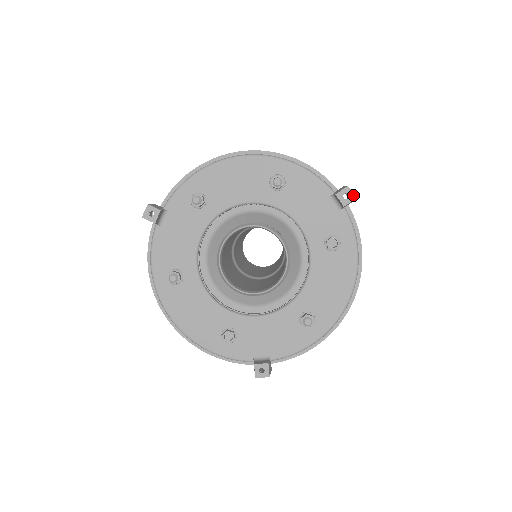
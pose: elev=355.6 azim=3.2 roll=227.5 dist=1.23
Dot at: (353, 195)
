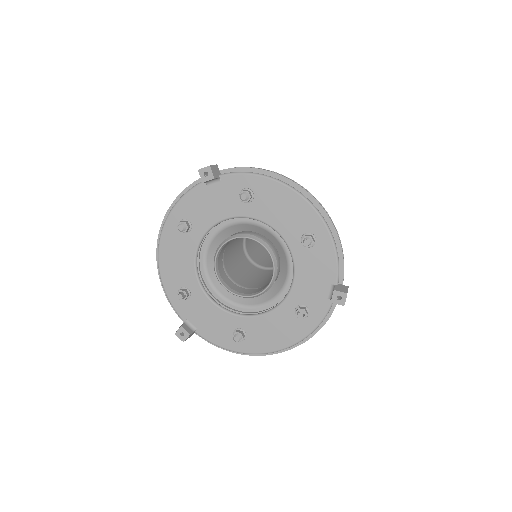
Dot at: (344, 302)
